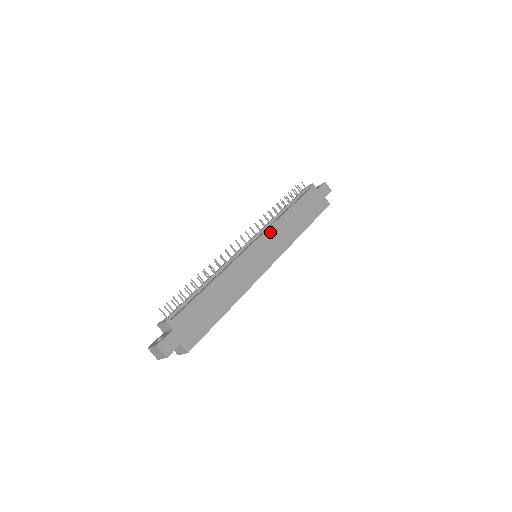
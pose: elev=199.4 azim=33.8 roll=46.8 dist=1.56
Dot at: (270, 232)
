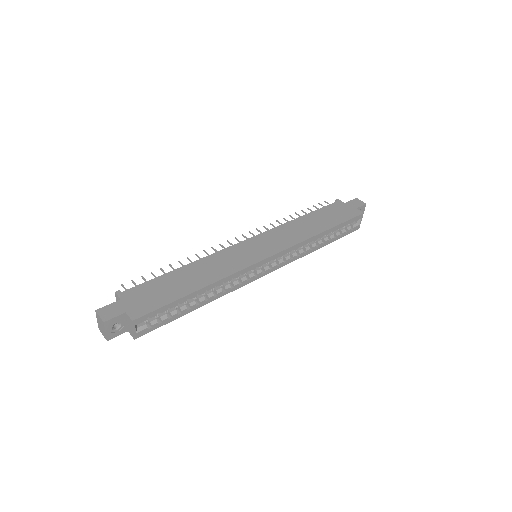
Dot at: (272, 232)
